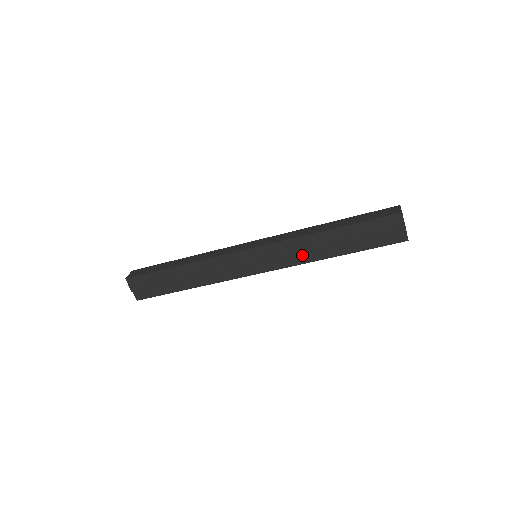
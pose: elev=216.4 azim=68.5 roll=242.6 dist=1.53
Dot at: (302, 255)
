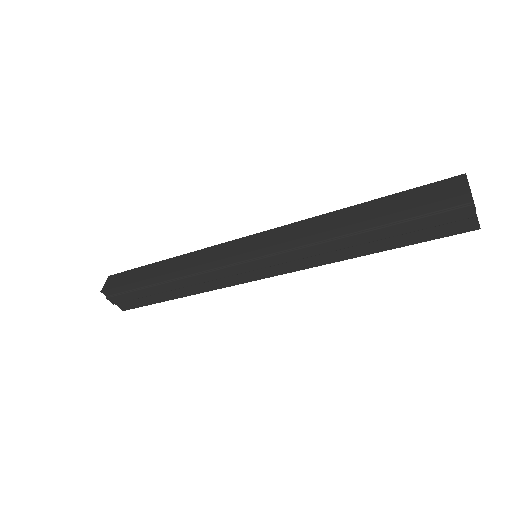
Dot at: (318, 256)
